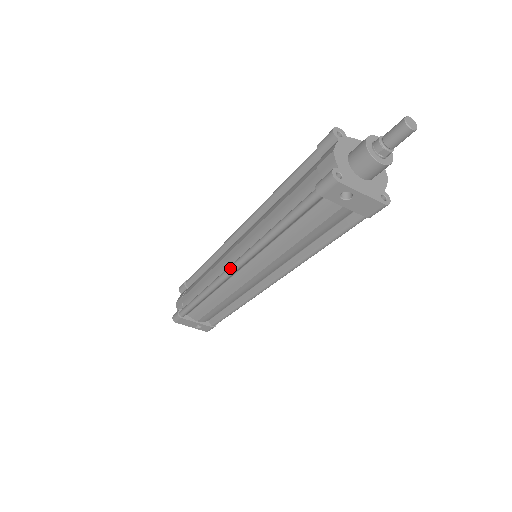
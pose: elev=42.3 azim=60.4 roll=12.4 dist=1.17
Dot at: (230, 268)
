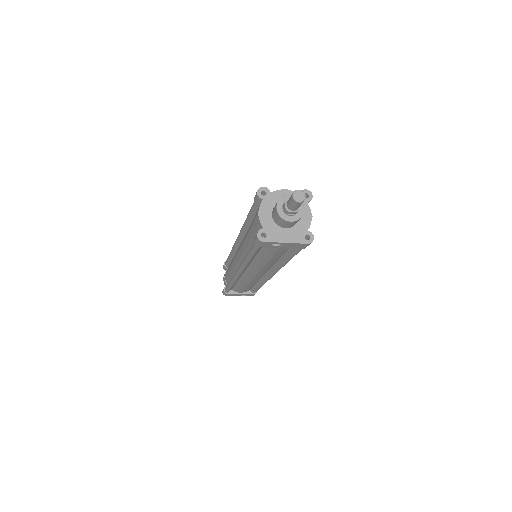
Dot at: (236, 273)
